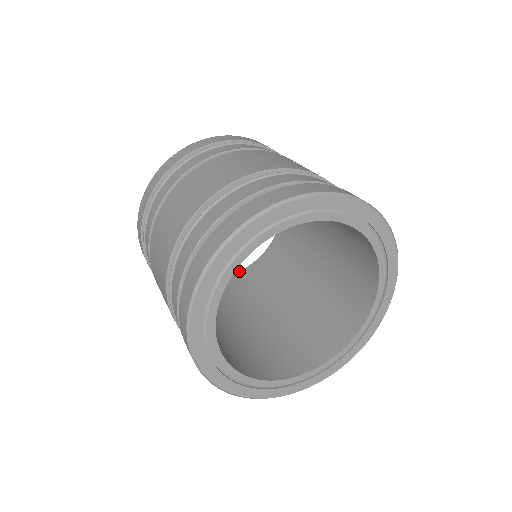
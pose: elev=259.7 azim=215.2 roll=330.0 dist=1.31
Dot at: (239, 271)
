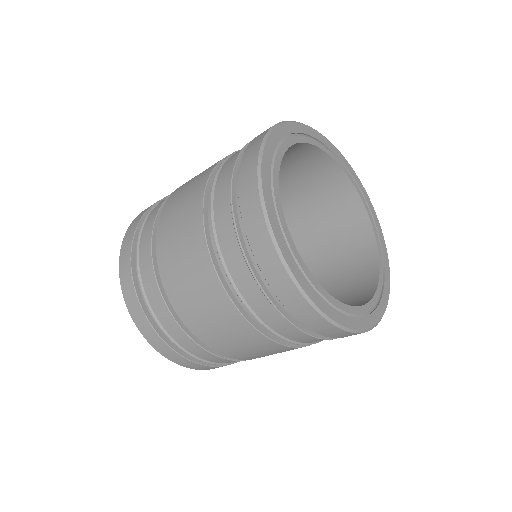
Dot at: occluded
